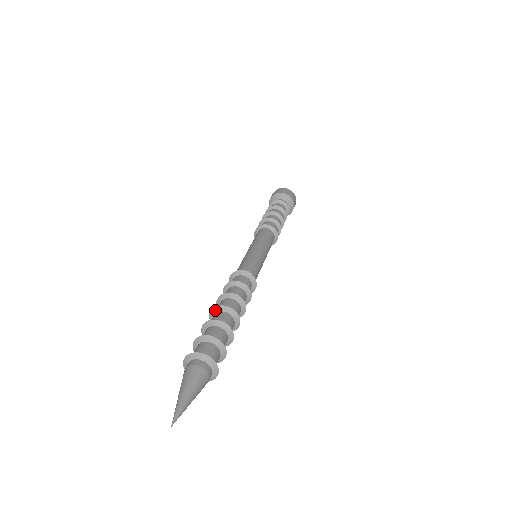
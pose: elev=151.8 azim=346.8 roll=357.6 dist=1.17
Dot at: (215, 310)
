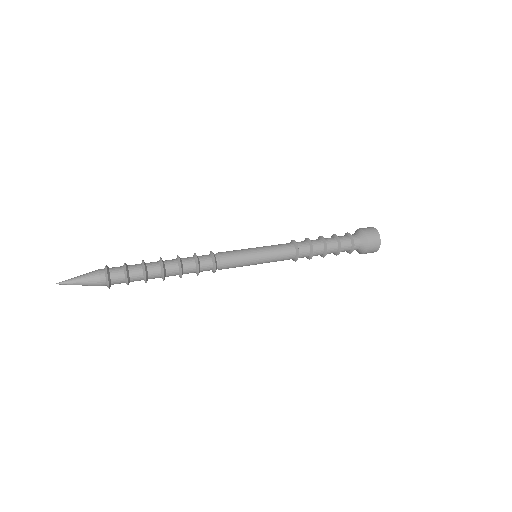
Dot at: (159, 260)
